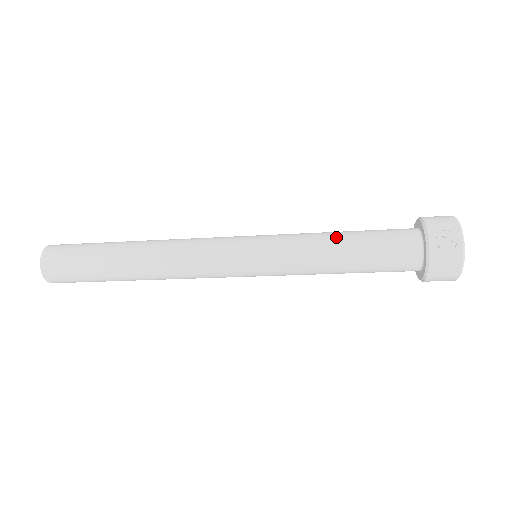
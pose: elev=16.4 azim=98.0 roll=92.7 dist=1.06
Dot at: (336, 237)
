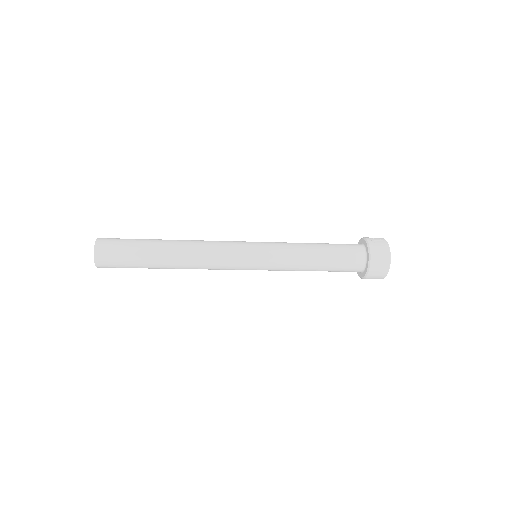
Dot at: (310, 243)
